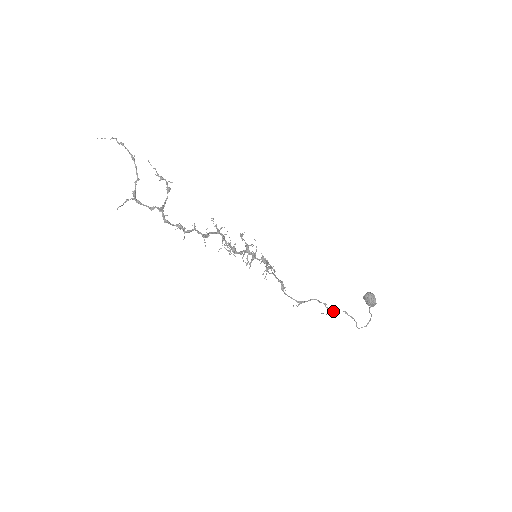
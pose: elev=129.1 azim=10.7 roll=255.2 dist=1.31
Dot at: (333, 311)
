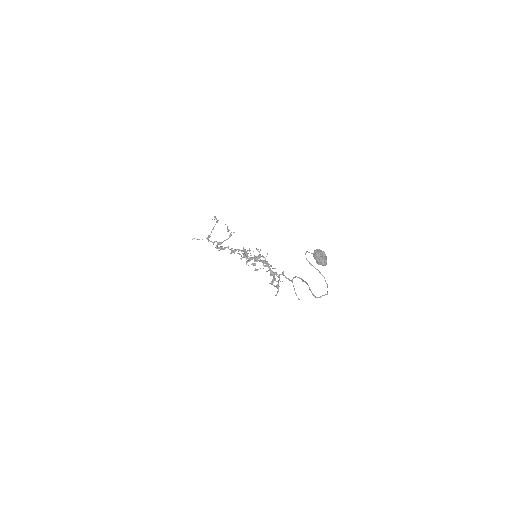
Dot at: (291, 280)
